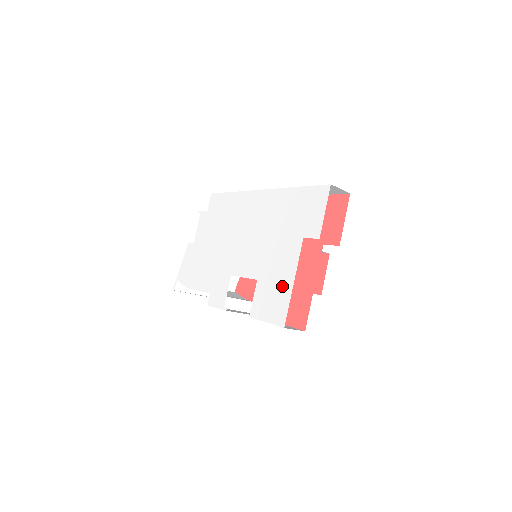
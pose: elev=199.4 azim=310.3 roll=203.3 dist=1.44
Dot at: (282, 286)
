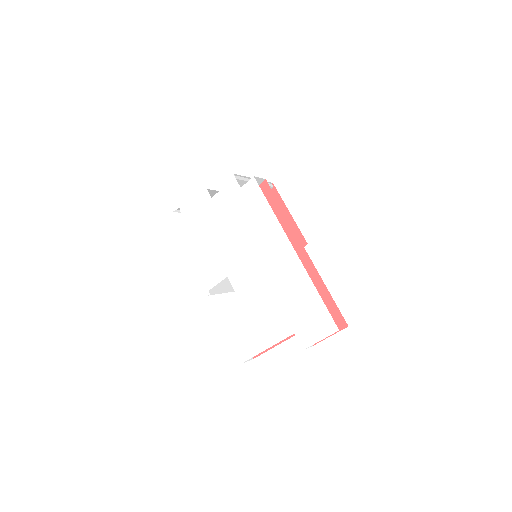
Dot at: (258, 340)
